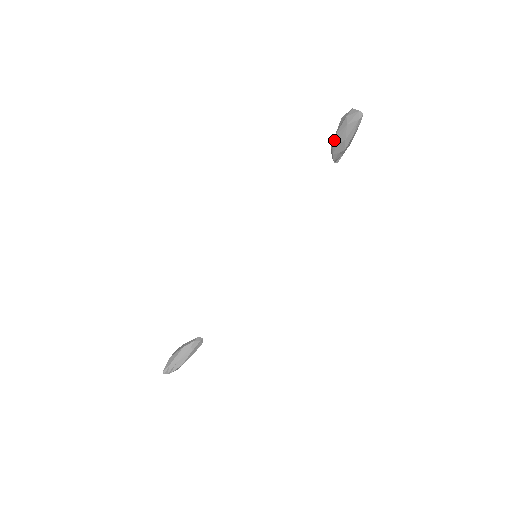
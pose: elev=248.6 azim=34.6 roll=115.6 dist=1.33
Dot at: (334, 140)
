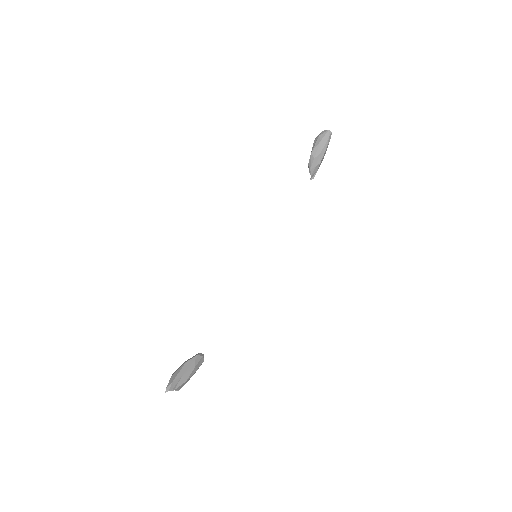
Dot at: (311, 156)
